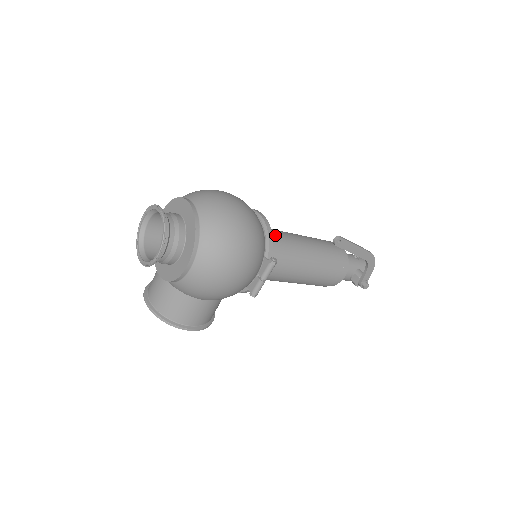
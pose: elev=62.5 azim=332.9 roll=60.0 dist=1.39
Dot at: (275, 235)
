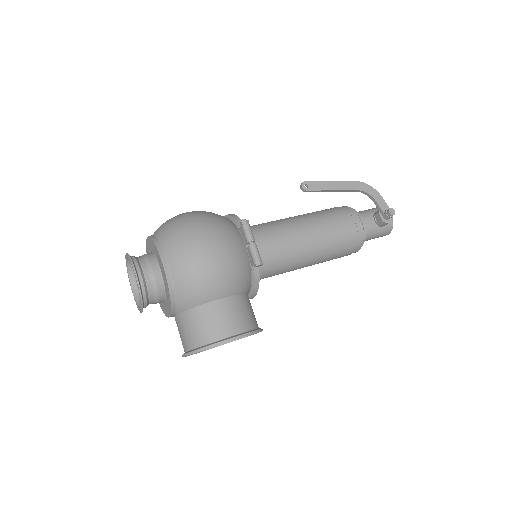
Dot at: occluded
